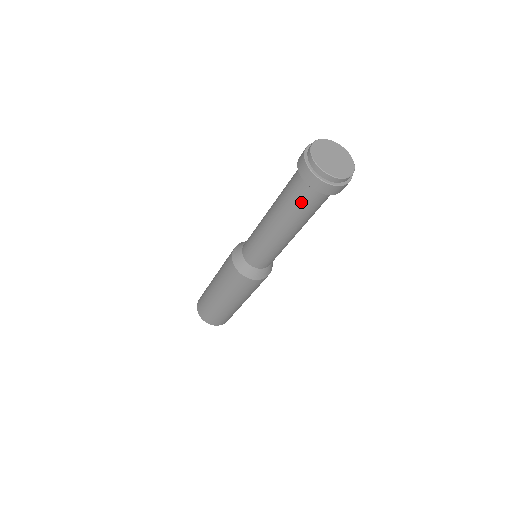
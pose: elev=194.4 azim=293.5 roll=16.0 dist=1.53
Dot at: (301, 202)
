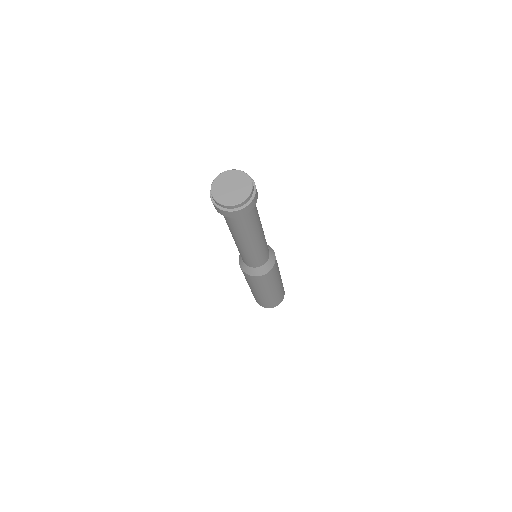
Dot at: (228, 222)
